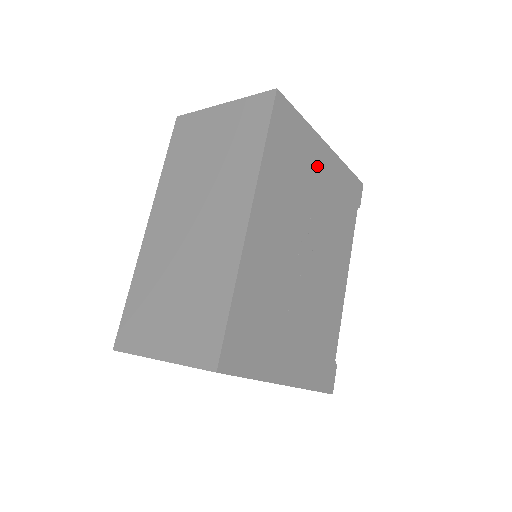
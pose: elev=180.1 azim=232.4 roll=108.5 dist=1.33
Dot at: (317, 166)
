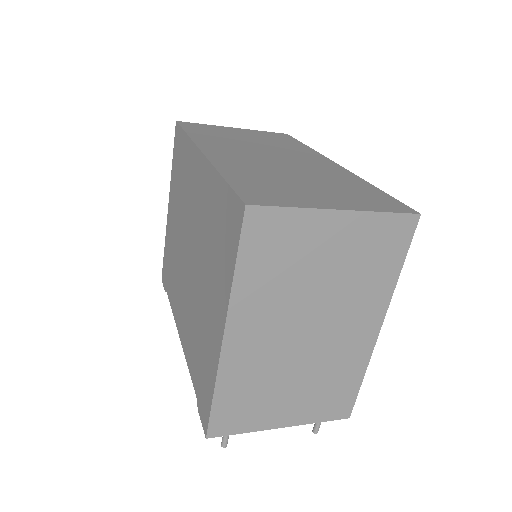
Dot at: occluded
